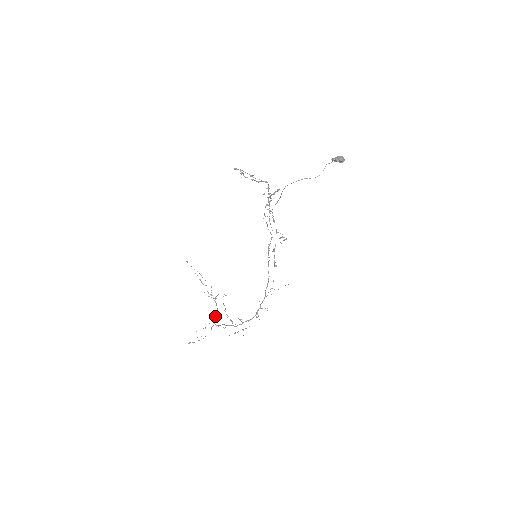
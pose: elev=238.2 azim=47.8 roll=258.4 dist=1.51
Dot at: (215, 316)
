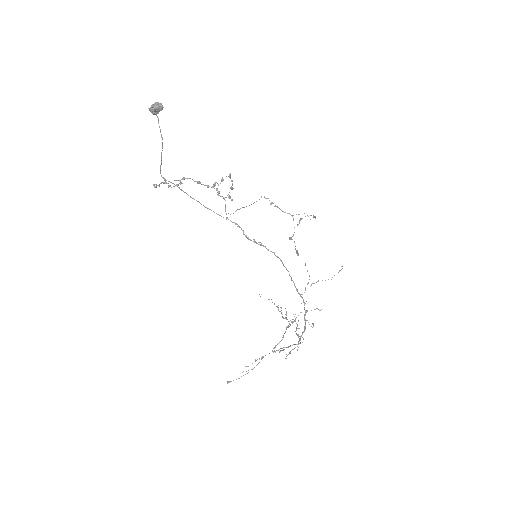
Dot at: occluded
